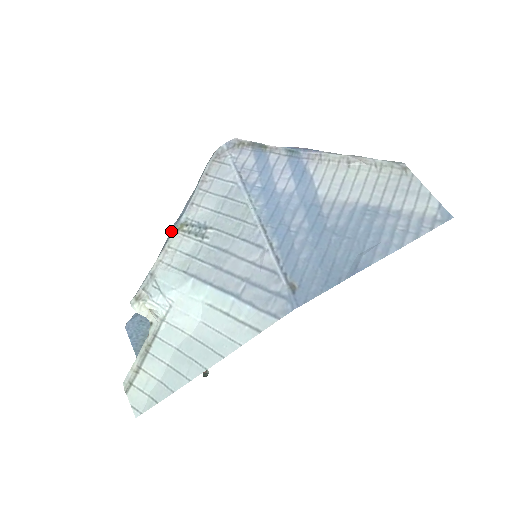
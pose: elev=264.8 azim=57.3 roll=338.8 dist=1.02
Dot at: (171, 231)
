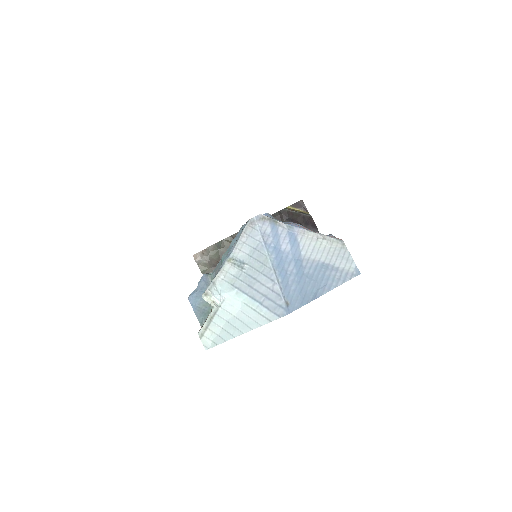
Dot at: (224, 261)
